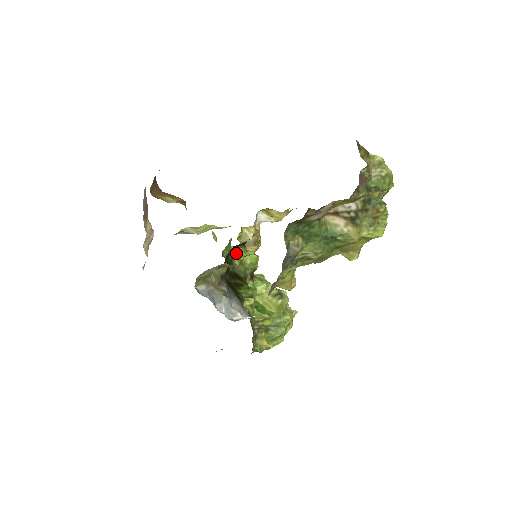
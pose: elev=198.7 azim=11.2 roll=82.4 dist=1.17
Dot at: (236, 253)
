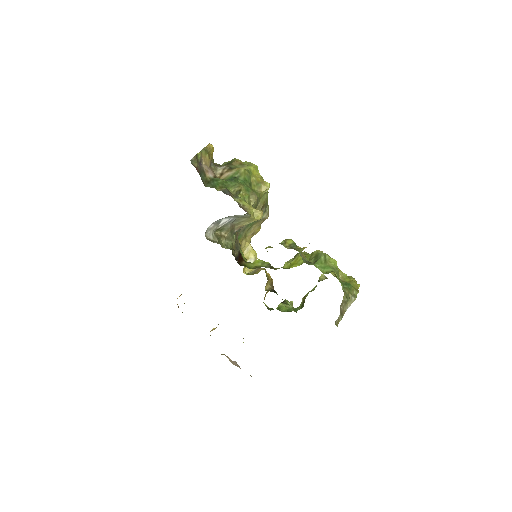
Dot at: (246, 266)
